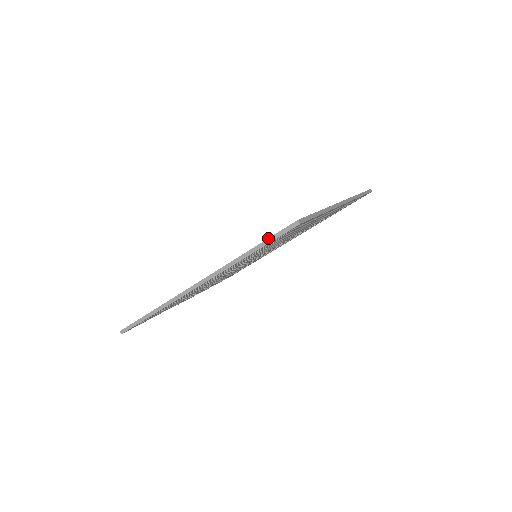
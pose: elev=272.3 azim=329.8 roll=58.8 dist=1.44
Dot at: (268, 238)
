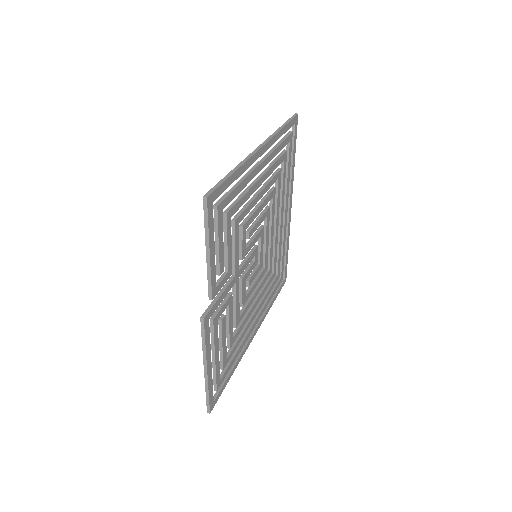
Dot at: (287, 120)
